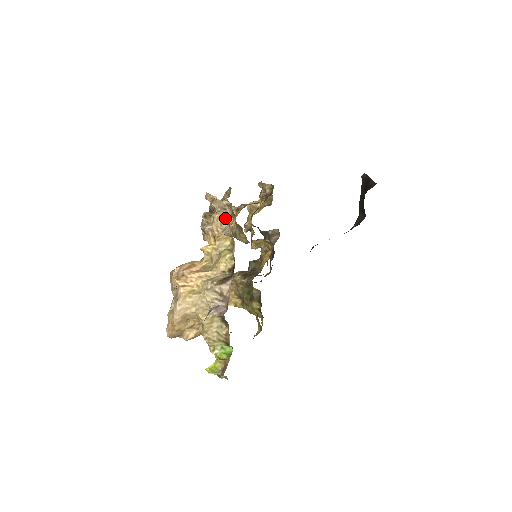
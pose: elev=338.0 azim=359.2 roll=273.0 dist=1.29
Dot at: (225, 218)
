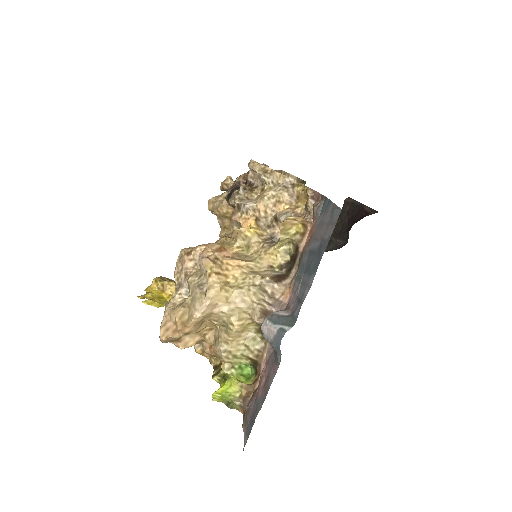
Dot at: (285, 199)
